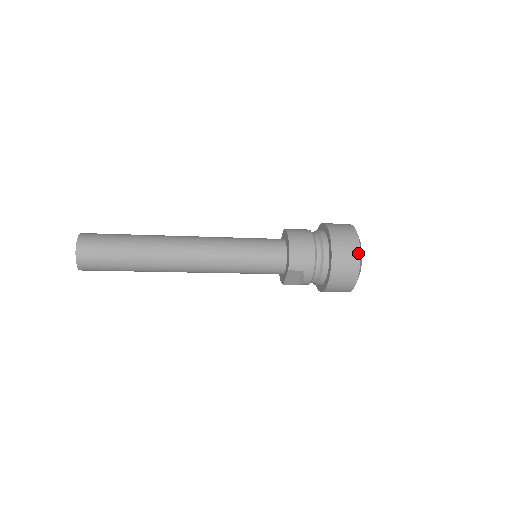
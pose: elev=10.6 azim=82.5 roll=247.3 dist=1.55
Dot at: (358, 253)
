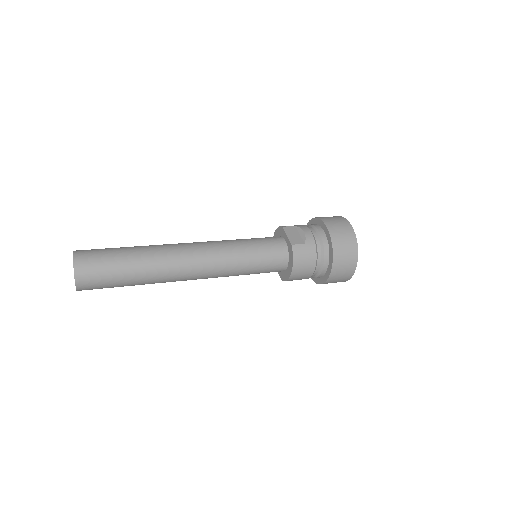
Dot at: (347, 280)
